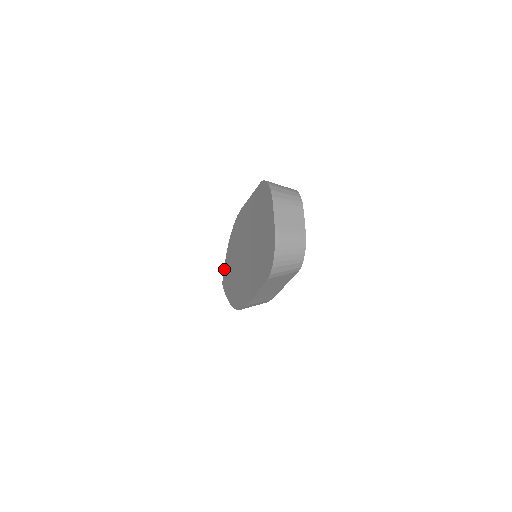
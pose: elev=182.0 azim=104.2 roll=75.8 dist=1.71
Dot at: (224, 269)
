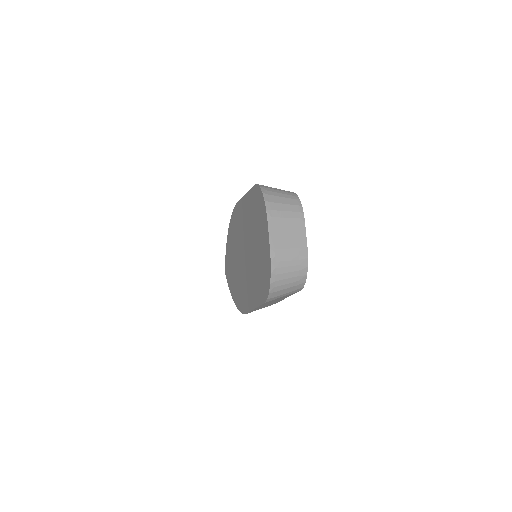
Dot at: (225, 256)
